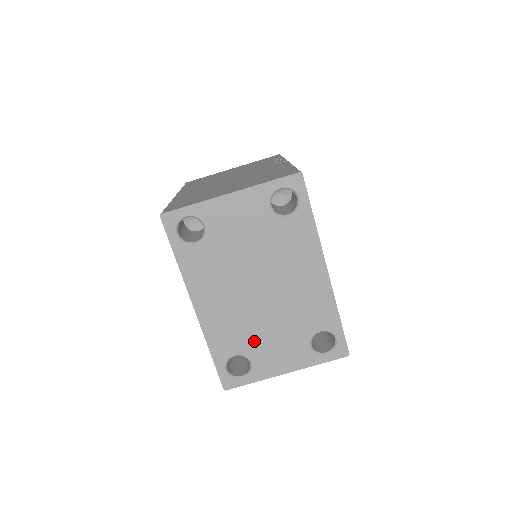
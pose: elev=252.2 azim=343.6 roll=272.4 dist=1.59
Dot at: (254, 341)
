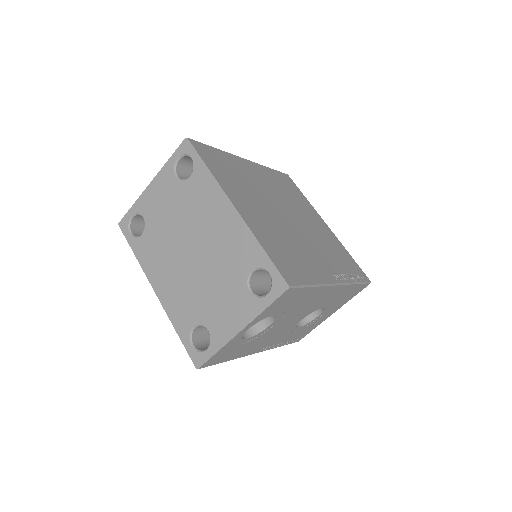
Dot at: (203, 305)
